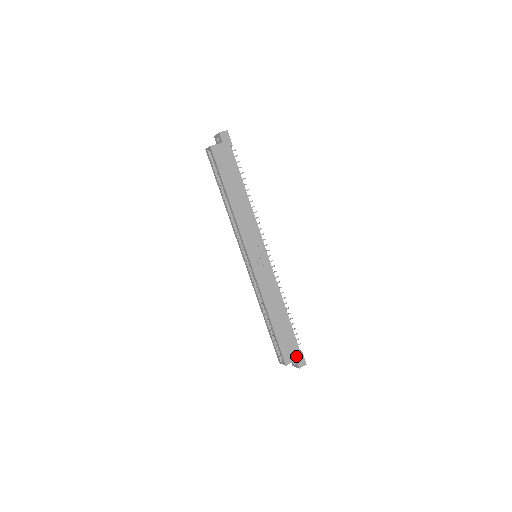
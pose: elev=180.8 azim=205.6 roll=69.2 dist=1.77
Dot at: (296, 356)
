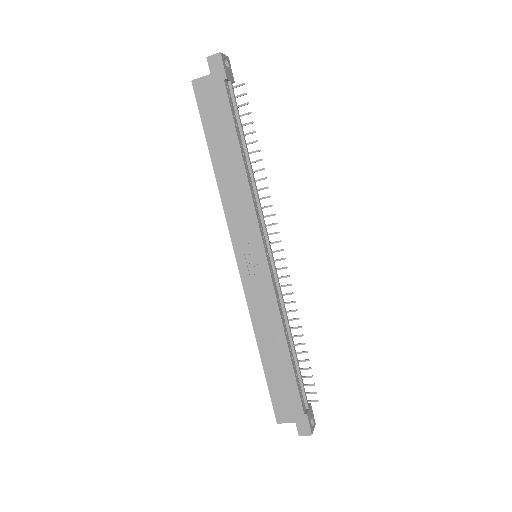
Dot at: (296, 417)
